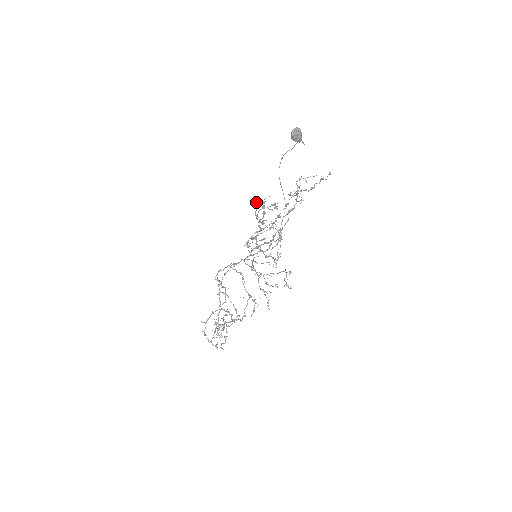
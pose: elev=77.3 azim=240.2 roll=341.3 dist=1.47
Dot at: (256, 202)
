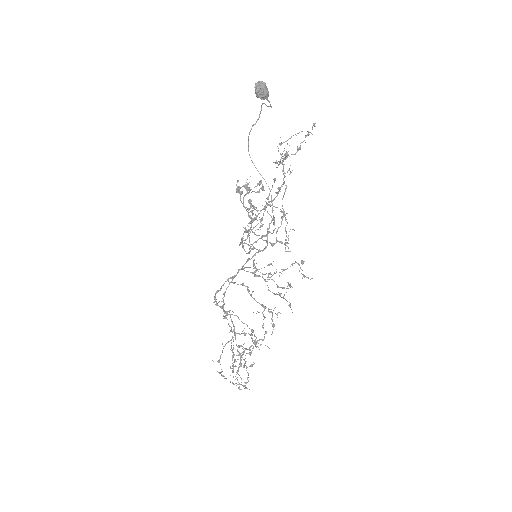
Dot at: (237, 188)
